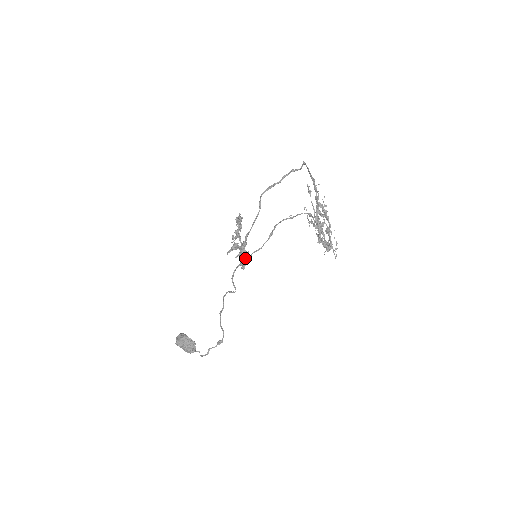
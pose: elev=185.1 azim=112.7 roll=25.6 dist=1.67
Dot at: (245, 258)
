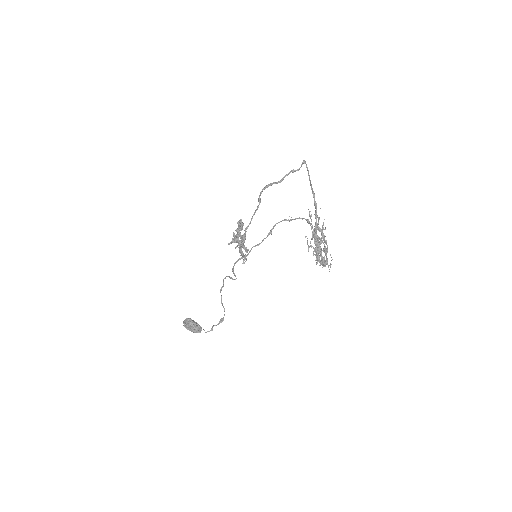
Dot at: (245, 255)
